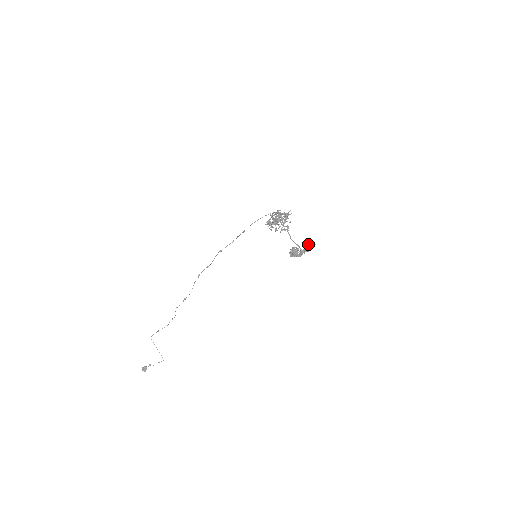
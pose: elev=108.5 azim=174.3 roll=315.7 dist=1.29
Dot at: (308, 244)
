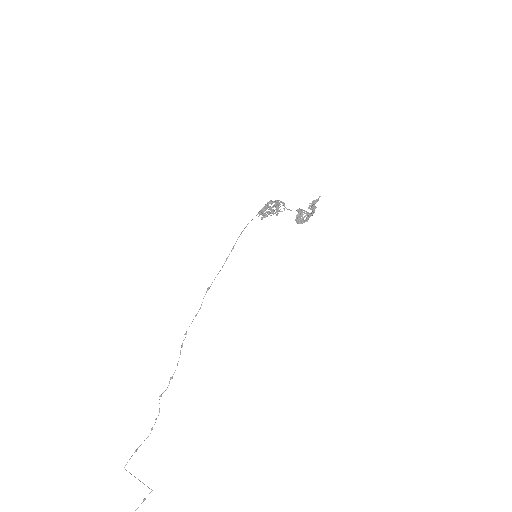
Dot at: occluded
